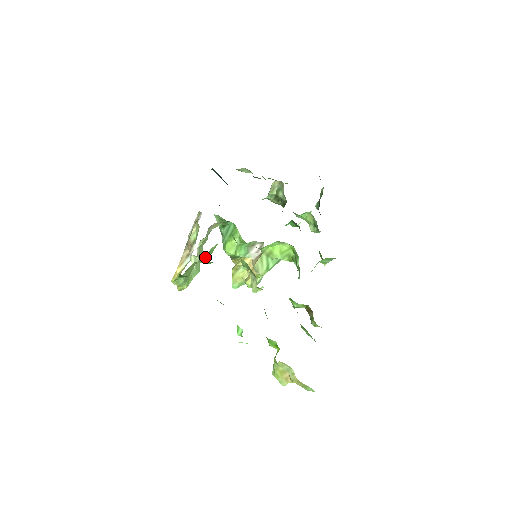
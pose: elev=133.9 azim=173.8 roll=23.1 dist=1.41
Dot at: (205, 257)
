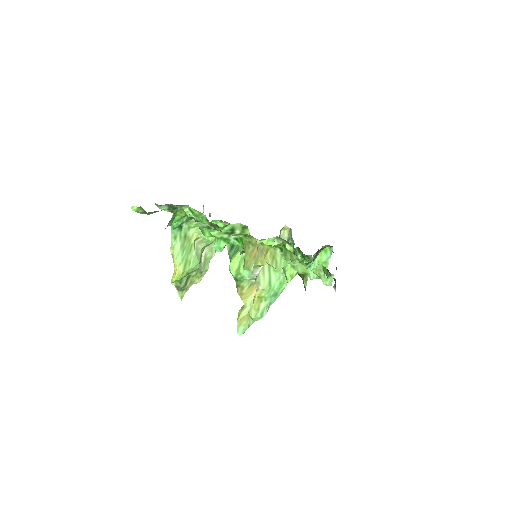
Dot at: occluded
